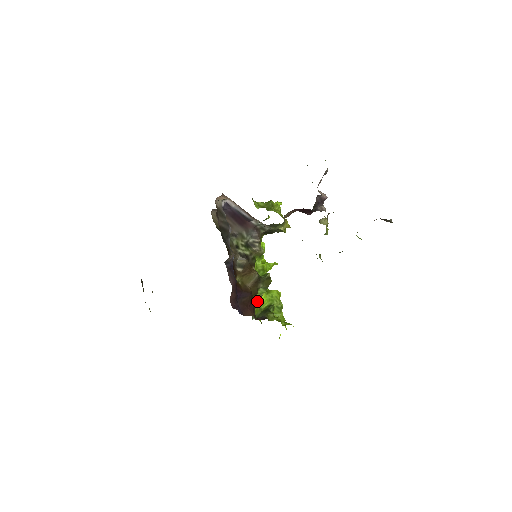
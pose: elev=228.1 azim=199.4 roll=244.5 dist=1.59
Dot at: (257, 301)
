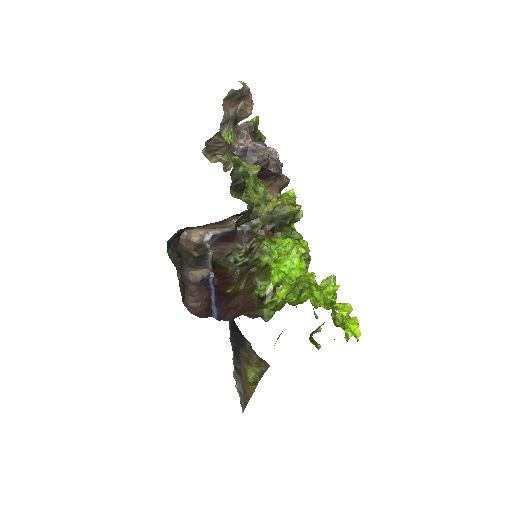
Dot at: (271, 299)
